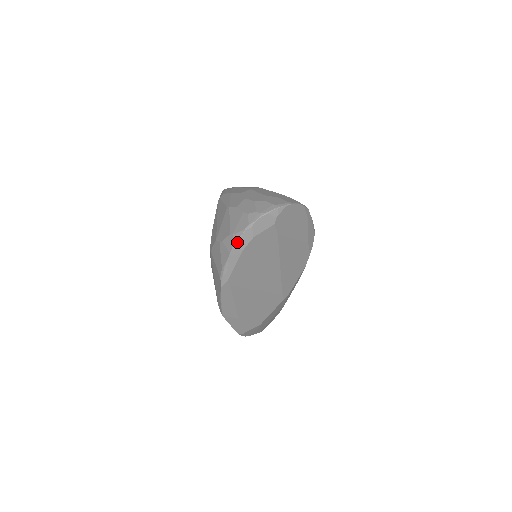
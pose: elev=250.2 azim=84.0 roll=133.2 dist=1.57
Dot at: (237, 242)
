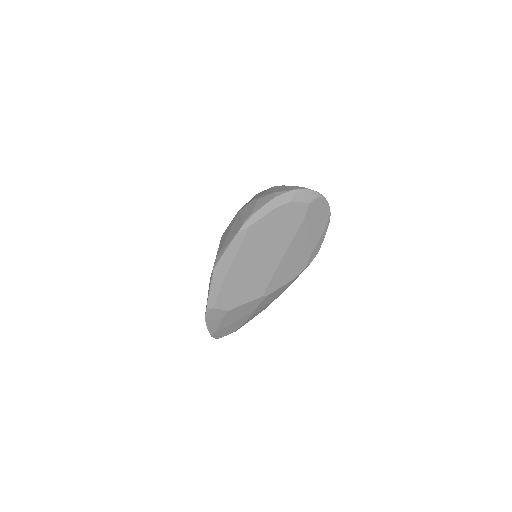
Dot at: (278, 197)
